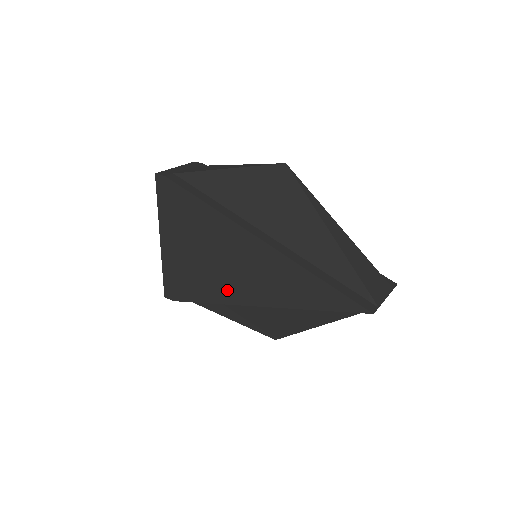
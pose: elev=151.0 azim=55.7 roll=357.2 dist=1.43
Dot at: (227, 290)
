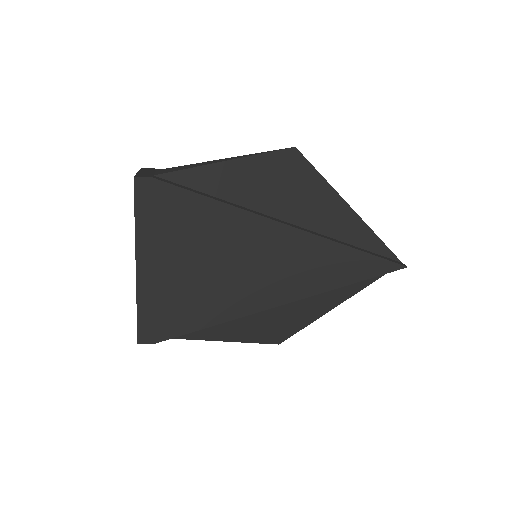
Dot at: (243, 299)
